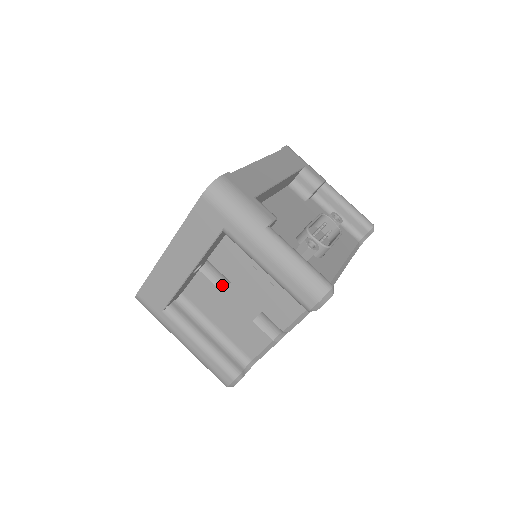
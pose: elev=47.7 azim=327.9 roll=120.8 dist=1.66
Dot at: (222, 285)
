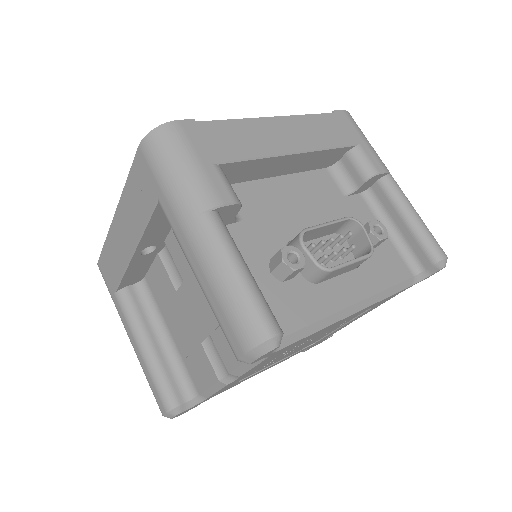
Dot at: (178, 281)
